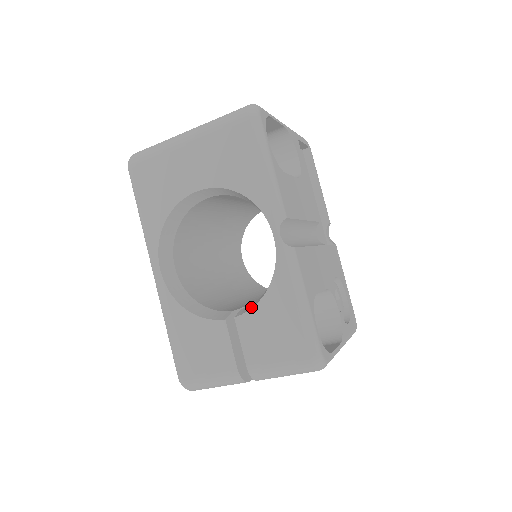
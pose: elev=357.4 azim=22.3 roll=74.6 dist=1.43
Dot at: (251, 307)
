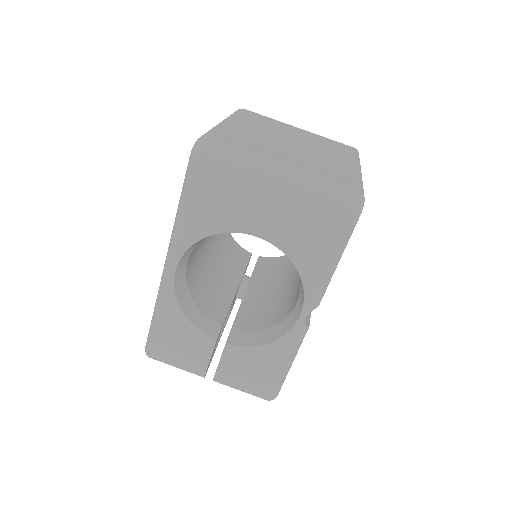
Dot at: (244, 343)
